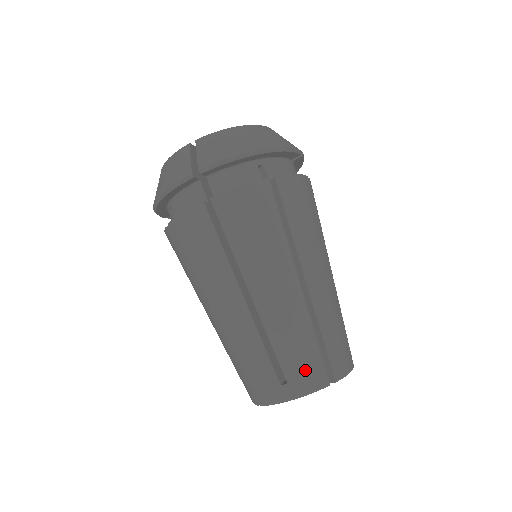
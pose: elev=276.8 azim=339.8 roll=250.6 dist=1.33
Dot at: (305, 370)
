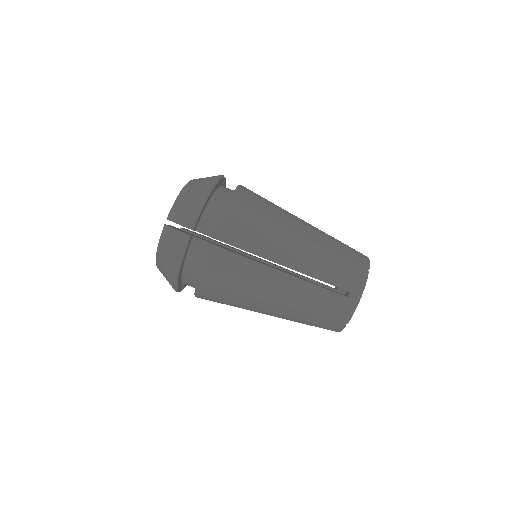
Dot at: (350, 276)
